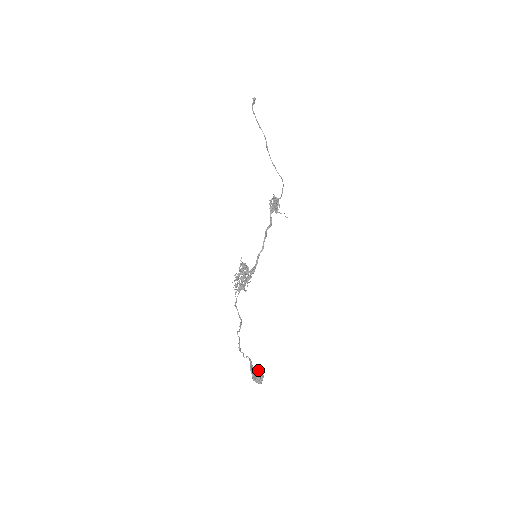
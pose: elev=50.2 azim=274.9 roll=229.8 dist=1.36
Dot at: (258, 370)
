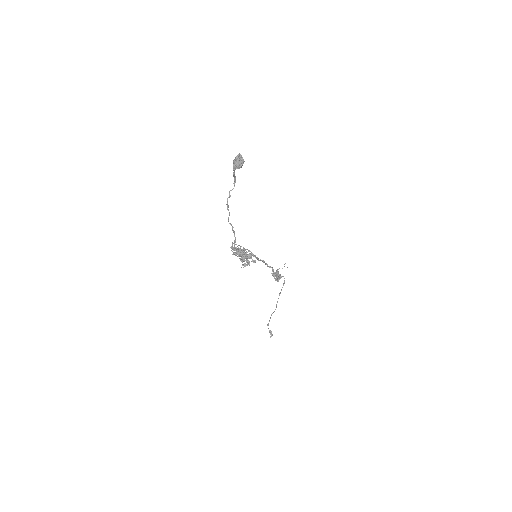
Dot at: occluded
